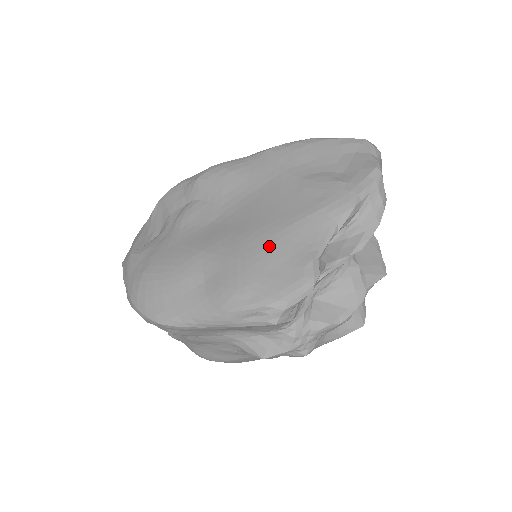
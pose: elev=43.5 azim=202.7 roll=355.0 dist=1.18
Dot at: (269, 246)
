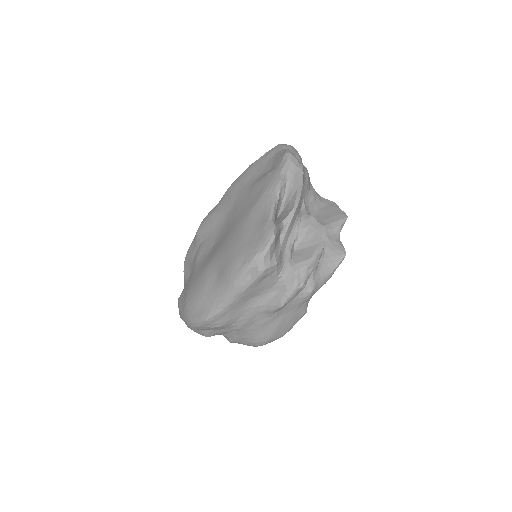
Dot at: (242, 232)
